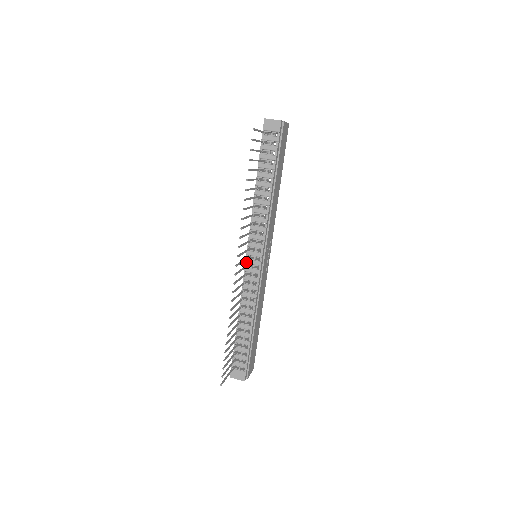
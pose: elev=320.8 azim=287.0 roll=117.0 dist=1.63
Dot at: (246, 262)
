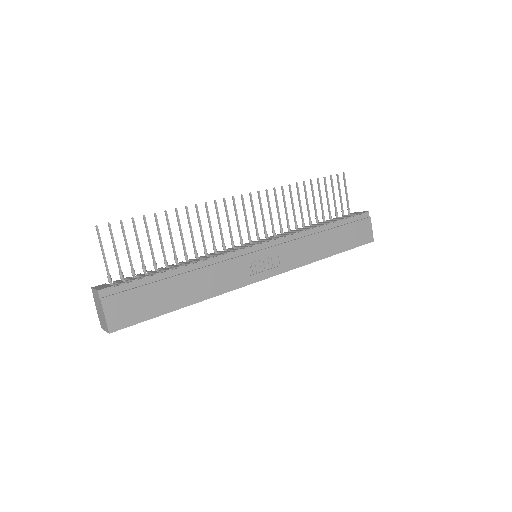
Dot at: (244, 244)
